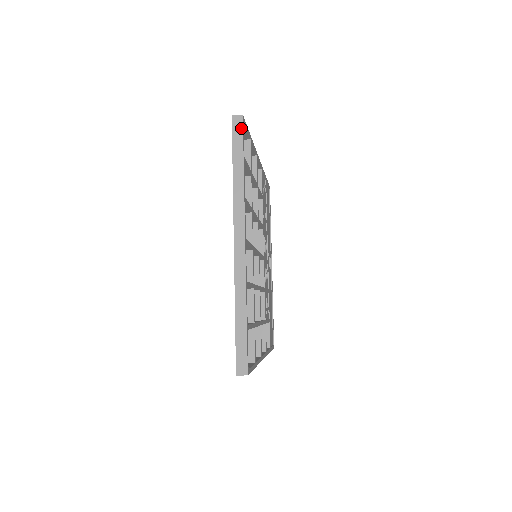
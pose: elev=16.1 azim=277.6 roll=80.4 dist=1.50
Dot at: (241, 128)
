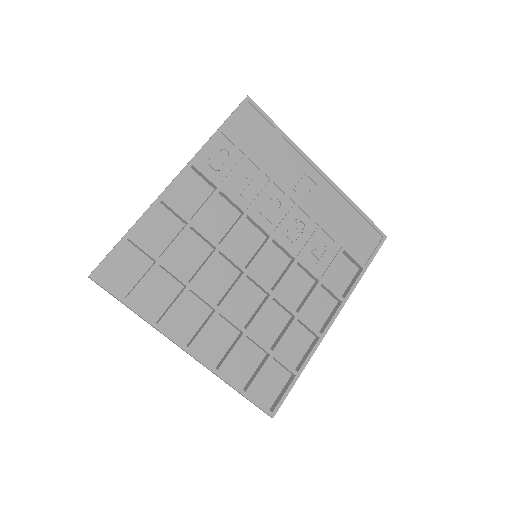
Dot at: (99, 285)
